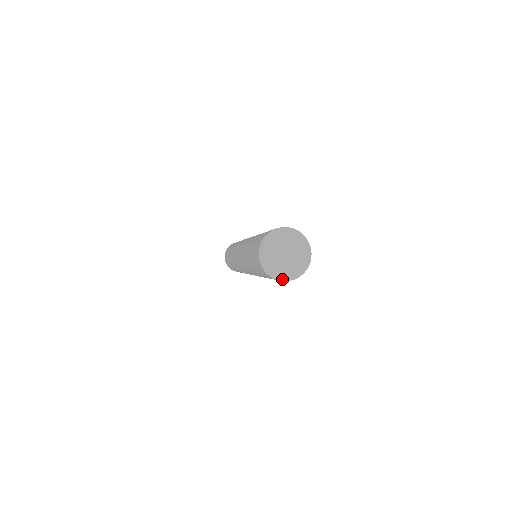
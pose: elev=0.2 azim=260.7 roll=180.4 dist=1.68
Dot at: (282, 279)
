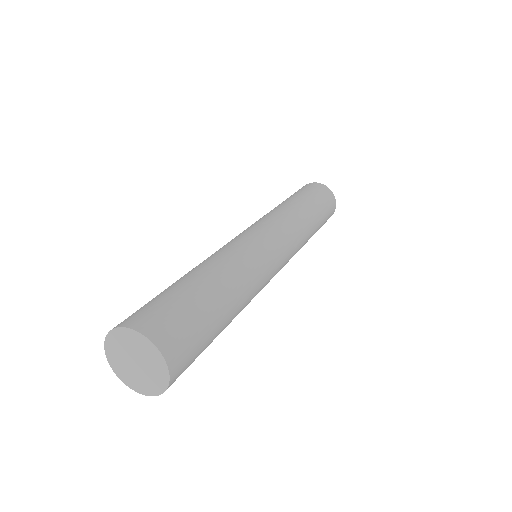
Dot at: (141, 392)
